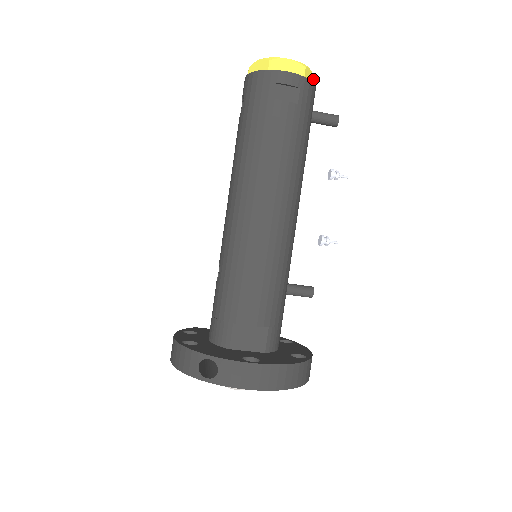
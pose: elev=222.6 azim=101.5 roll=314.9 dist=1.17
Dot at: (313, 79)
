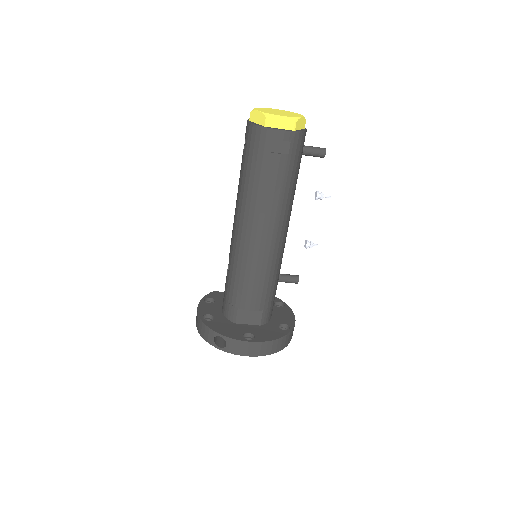
Dot at: (305, 120)
